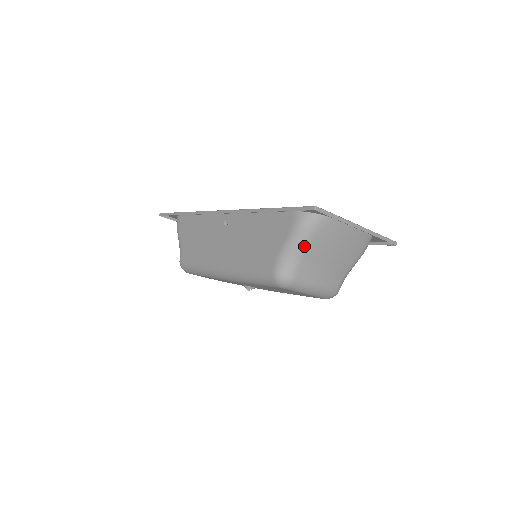
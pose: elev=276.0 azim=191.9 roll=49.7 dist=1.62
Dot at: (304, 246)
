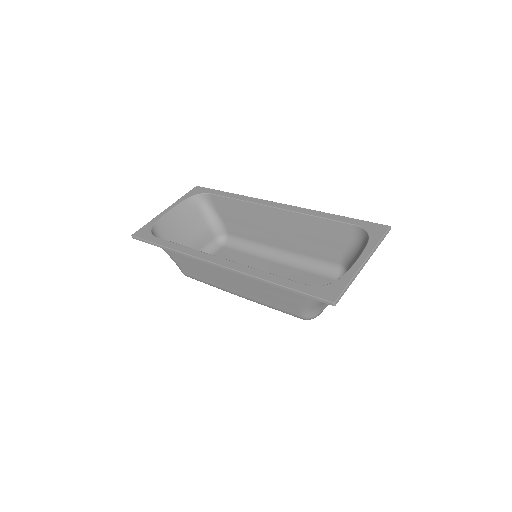
Dot at: occluded
